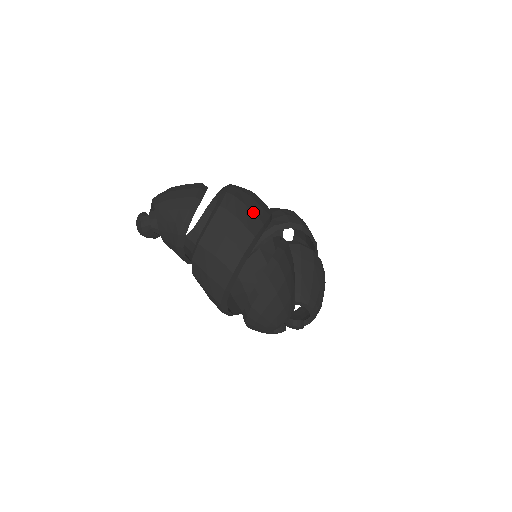
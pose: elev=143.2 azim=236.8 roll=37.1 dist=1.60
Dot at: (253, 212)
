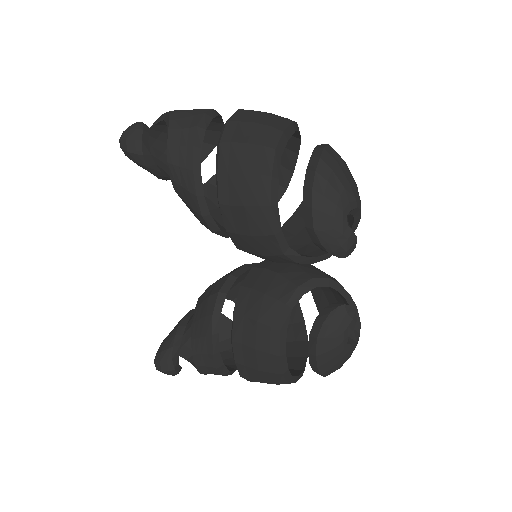
Dot at: occluded
